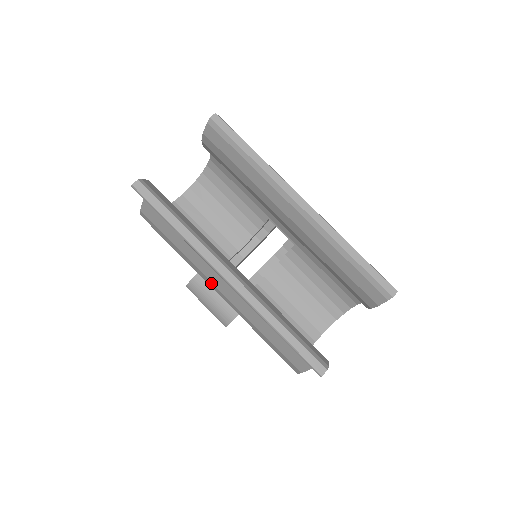
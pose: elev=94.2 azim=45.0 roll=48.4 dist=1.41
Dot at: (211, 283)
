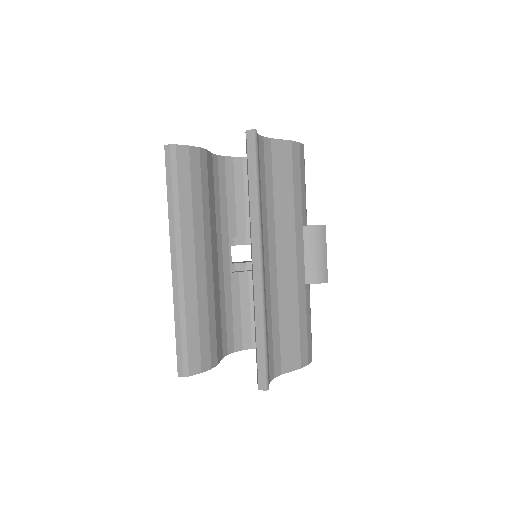
Dot at: occluded
